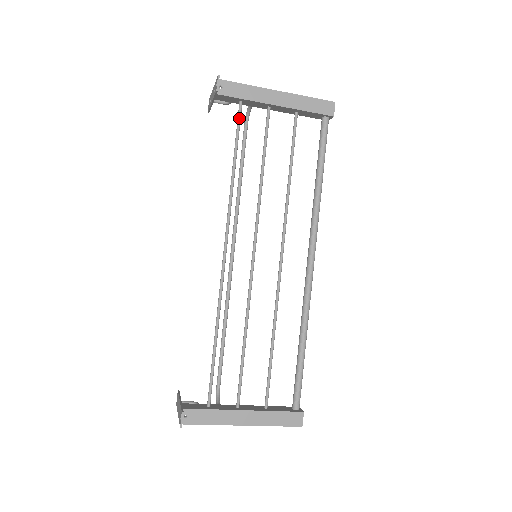
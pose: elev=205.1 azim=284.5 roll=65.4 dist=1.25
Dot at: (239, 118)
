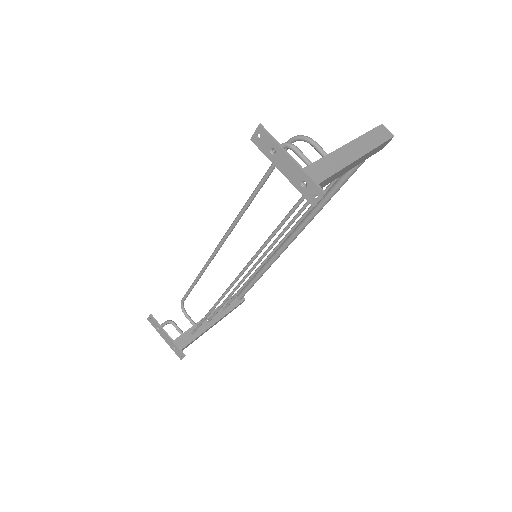
Dot at: occluded
